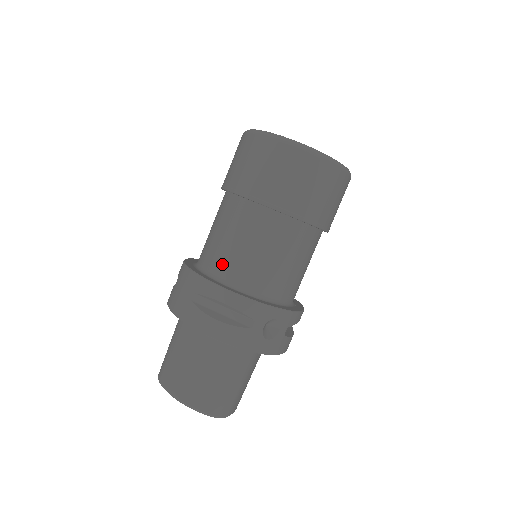
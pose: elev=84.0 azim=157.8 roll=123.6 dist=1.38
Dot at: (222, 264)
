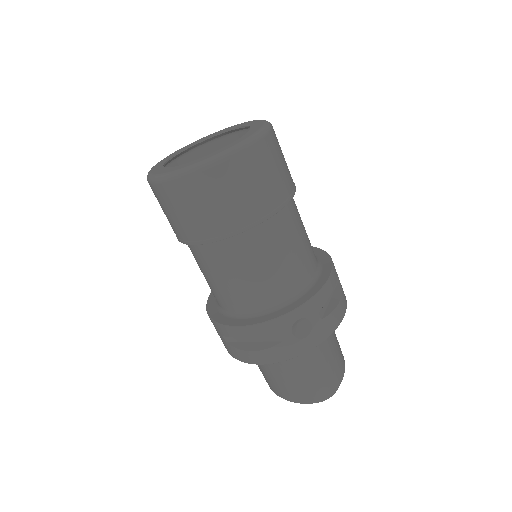
Dot at: (223, 301)
